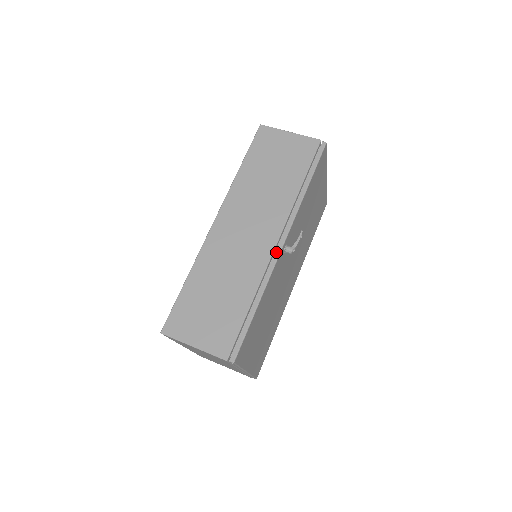
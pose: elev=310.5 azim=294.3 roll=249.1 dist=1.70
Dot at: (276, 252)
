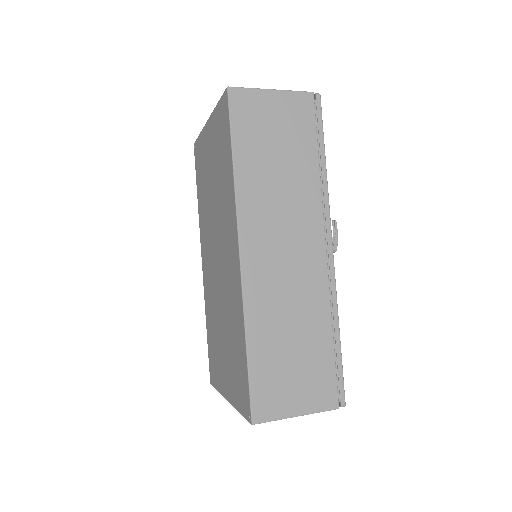
Dot at: (330, 262)
